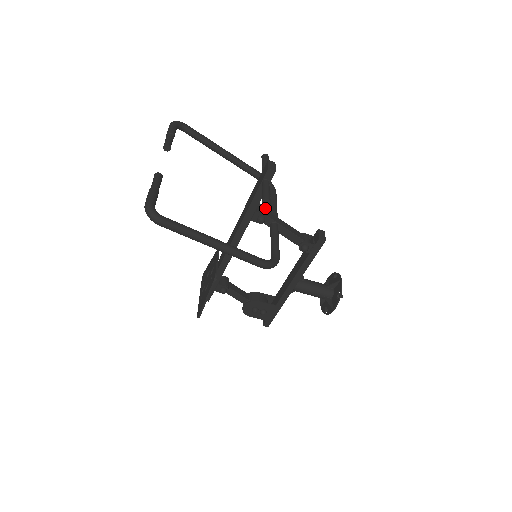
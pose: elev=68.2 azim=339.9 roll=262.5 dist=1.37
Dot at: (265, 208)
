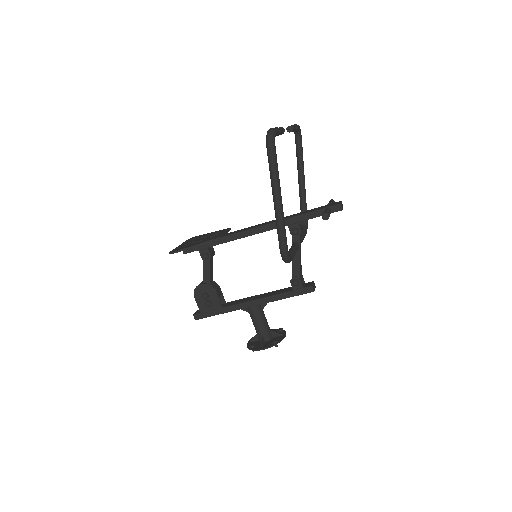
Dot at: (302, 229)
